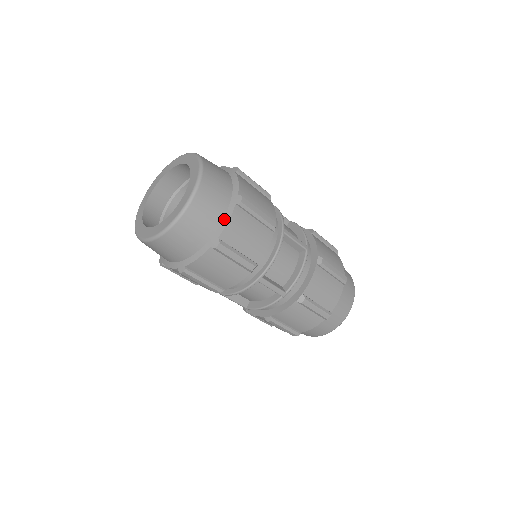
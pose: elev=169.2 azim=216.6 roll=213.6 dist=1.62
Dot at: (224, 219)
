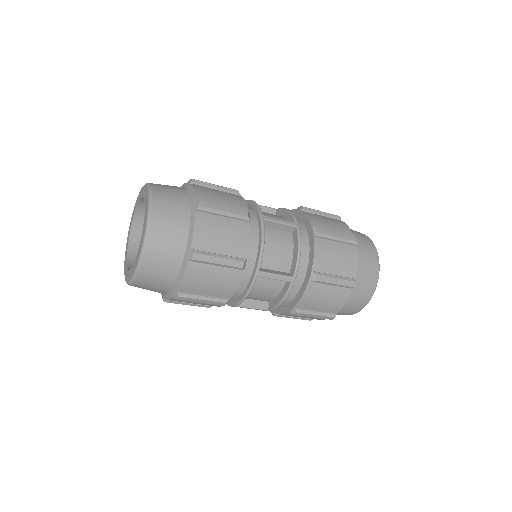
Dot at: (190, 229)
